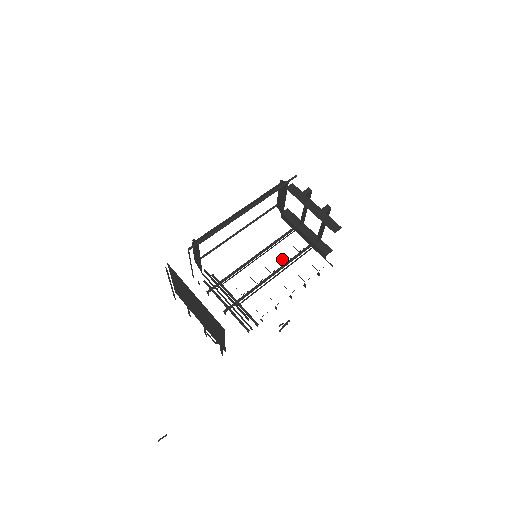
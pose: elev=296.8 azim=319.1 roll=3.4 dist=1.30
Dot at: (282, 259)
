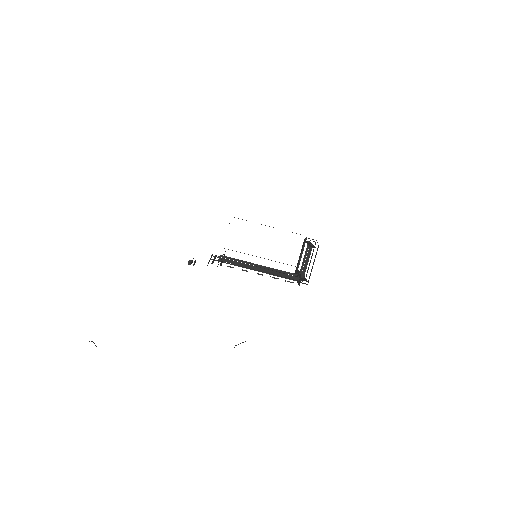
Dot at: occluded
